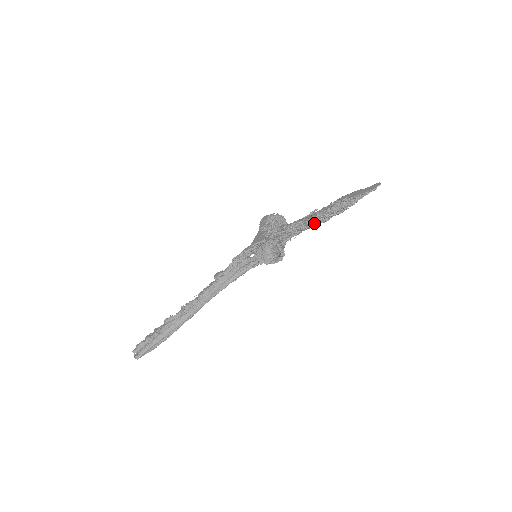
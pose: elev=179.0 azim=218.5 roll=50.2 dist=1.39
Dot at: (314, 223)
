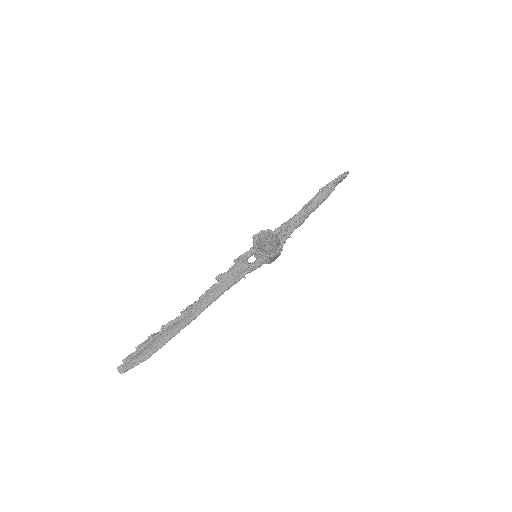
Dot at: (304, 213)
